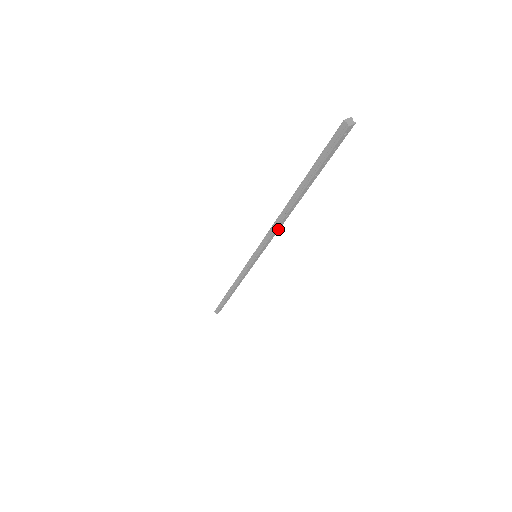
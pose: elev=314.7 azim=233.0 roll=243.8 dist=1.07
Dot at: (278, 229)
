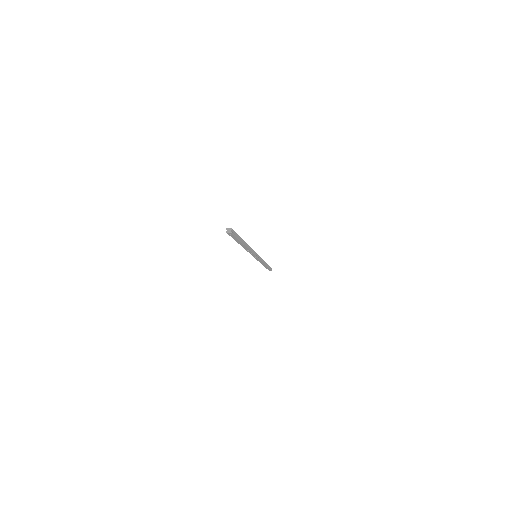
Dot at: (250, 251)
